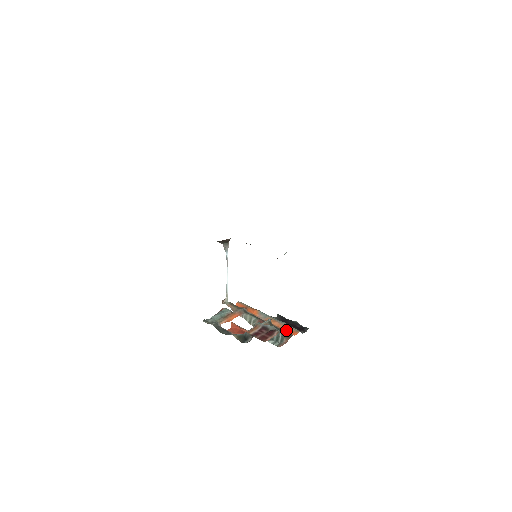
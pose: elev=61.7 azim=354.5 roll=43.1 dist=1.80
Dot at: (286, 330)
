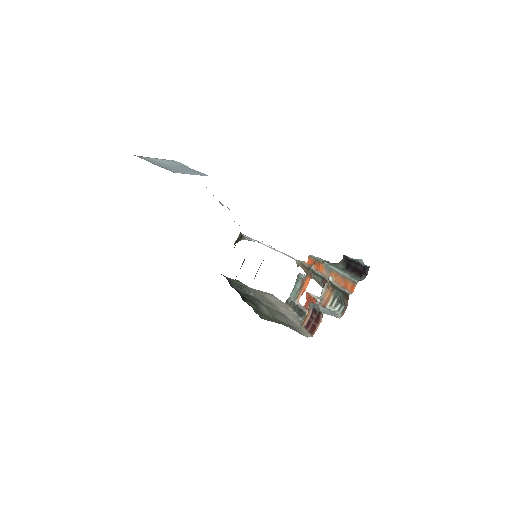
Dot at: (345, 286)
